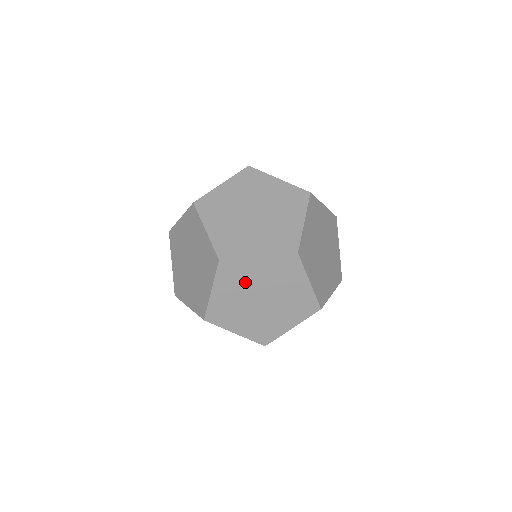
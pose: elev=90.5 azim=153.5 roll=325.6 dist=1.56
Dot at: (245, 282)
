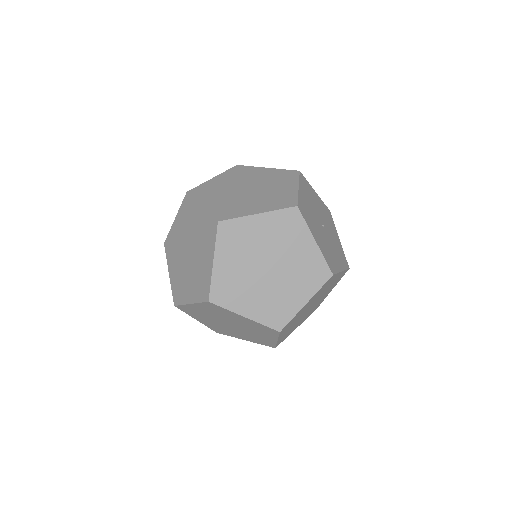
Dot at: (223, 316)
